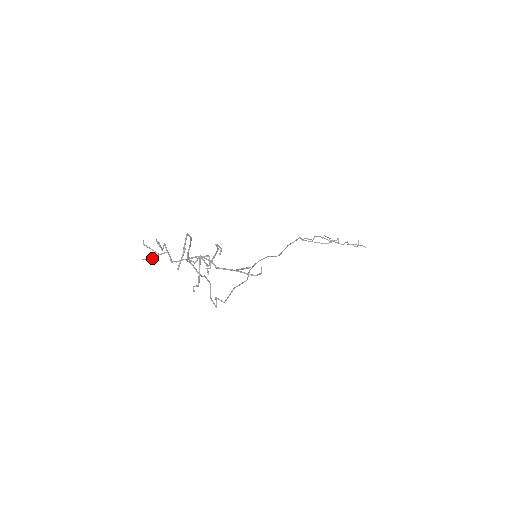
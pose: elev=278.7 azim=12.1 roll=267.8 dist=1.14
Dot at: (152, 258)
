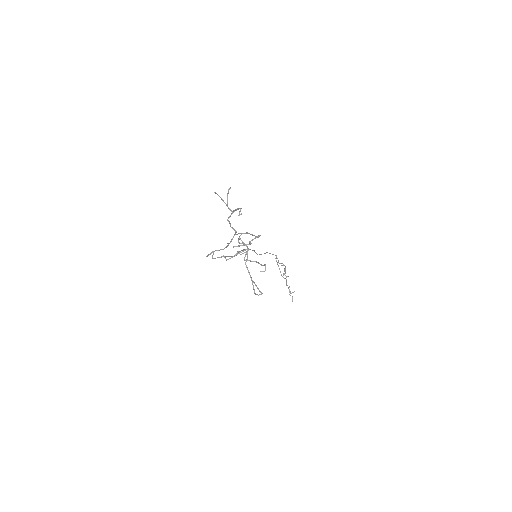
Dot at: (219, 196)
